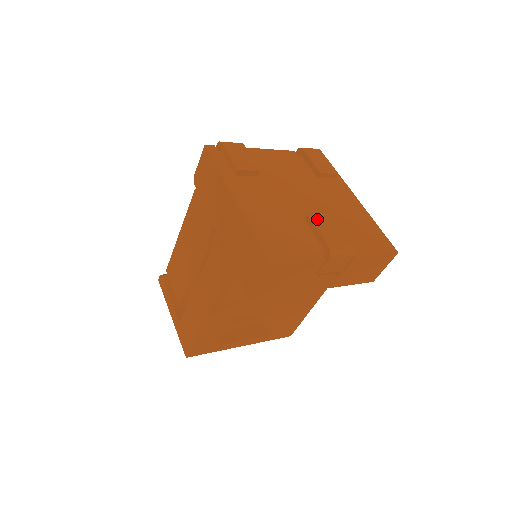
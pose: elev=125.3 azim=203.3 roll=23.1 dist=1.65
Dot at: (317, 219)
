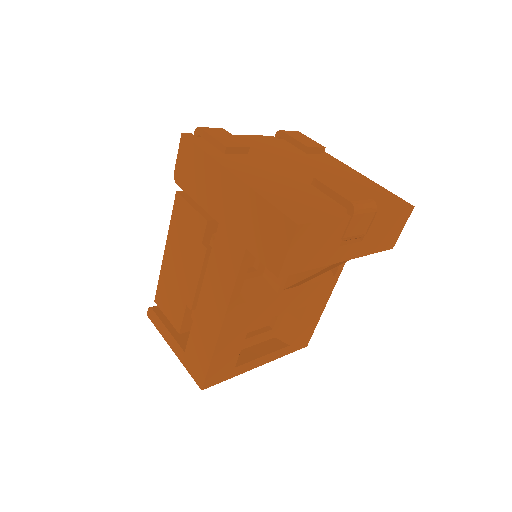
Dot at: (326, 181)
